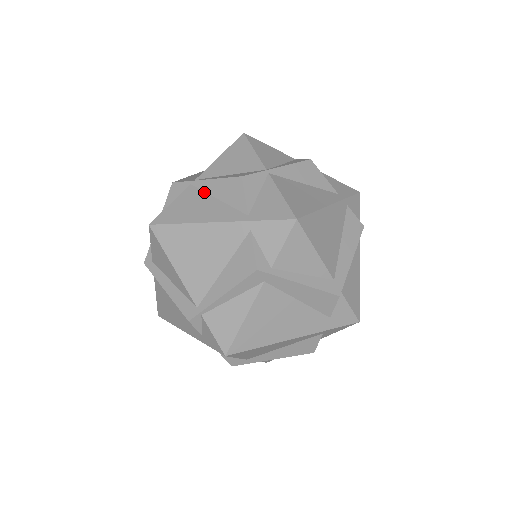
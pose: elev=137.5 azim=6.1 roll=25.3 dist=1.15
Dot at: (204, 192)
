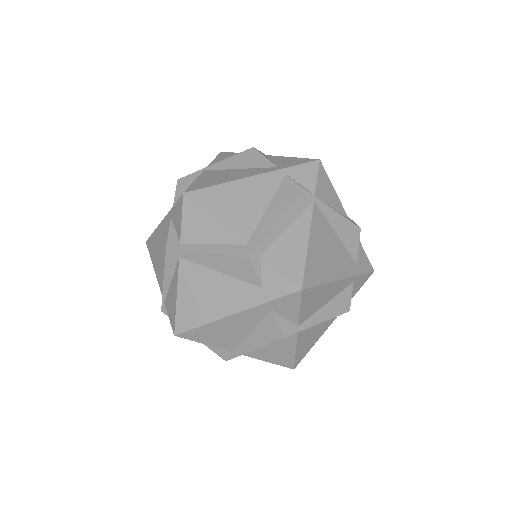
Dot at: occluded
